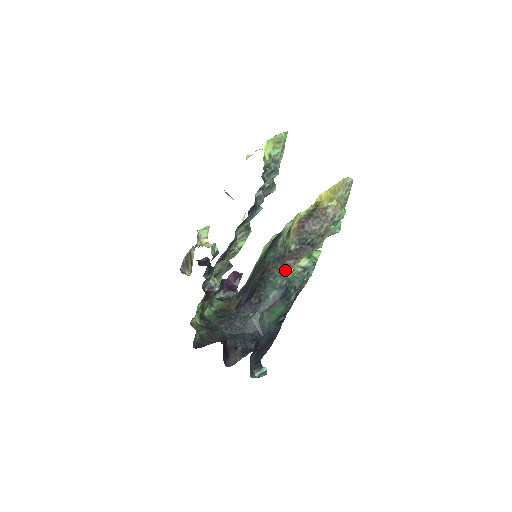
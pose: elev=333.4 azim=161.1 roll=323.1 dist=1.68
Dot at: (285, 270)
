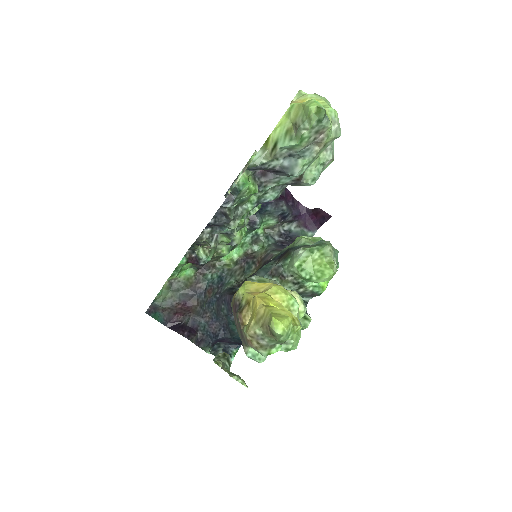
Dot at: occluded
